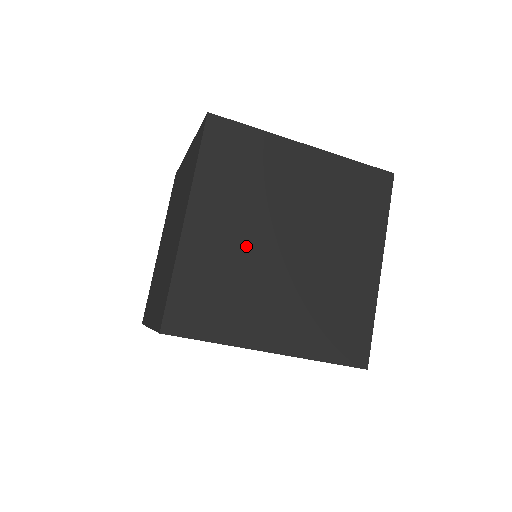
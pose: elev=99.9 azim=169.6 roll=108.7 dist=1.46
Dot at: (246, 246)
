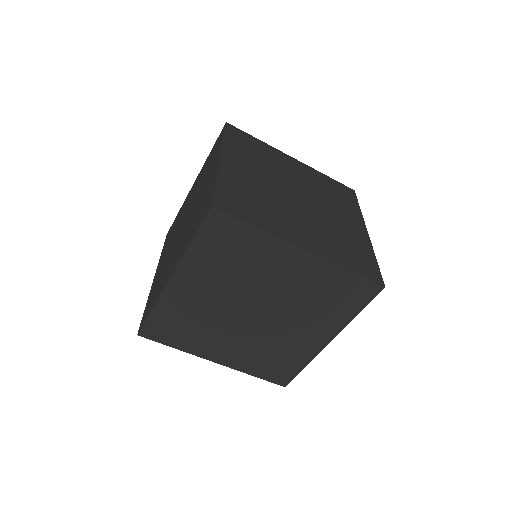
Dot at: (267, 186)
